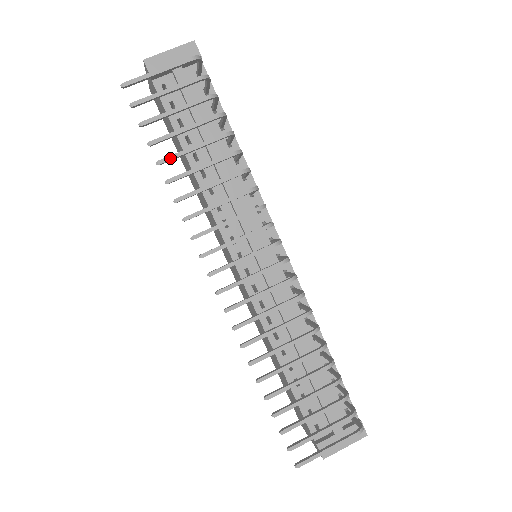
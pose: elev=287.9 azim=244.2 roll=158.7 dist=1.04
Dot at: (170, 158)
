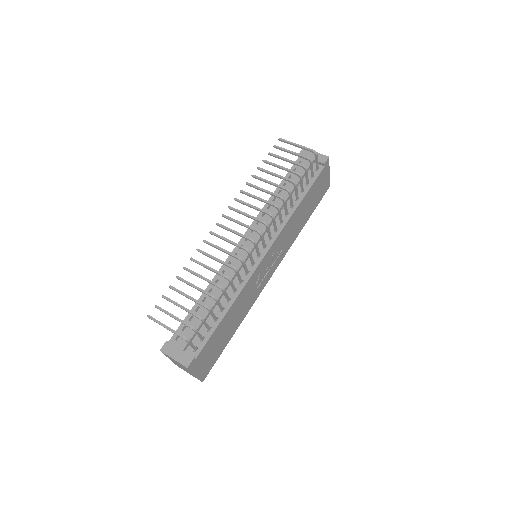
Dot at: (263, 170)
